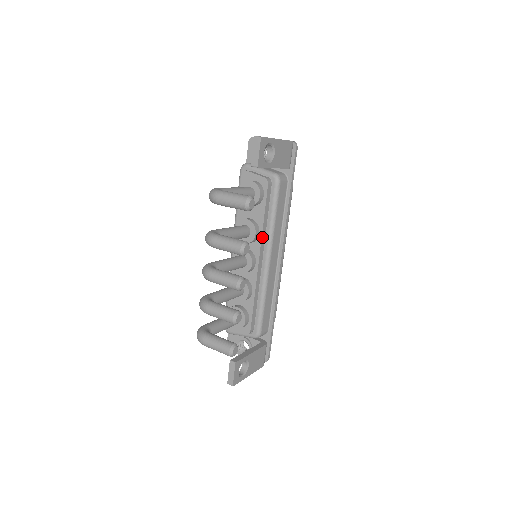
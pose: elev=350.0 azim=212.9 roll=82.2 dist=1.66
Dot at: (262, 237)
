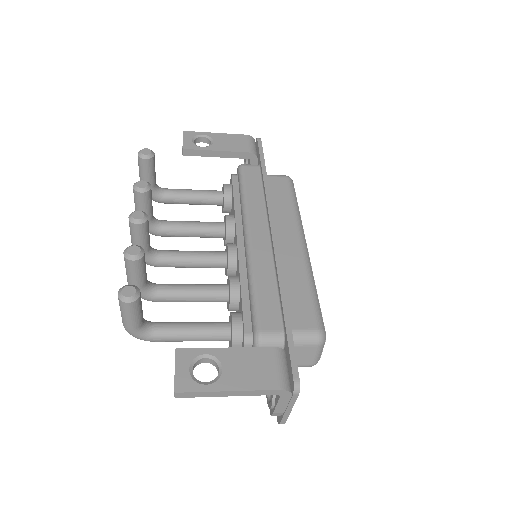
Dot at: (237, 220)
